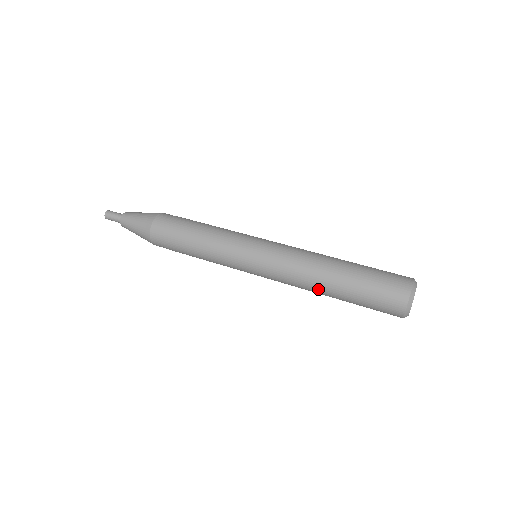
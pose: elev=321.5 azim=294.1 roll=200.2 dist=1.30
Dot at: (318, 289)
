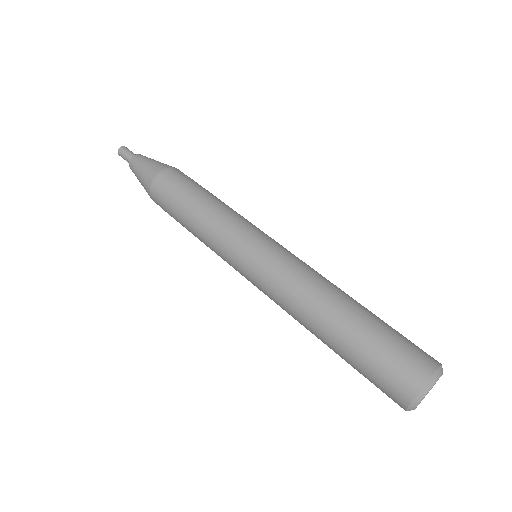
Dot at: (315, 315)
